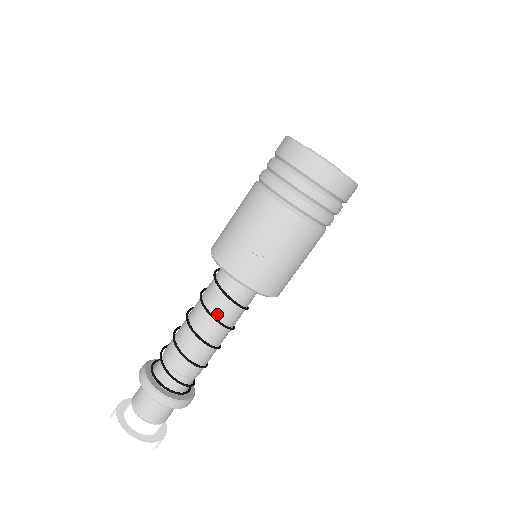
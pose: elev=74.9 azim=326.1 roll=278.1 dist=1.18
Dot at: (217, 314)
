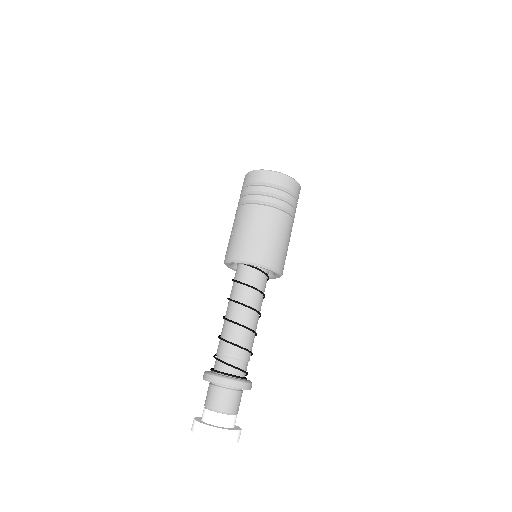
Dot at: (234, 297)
